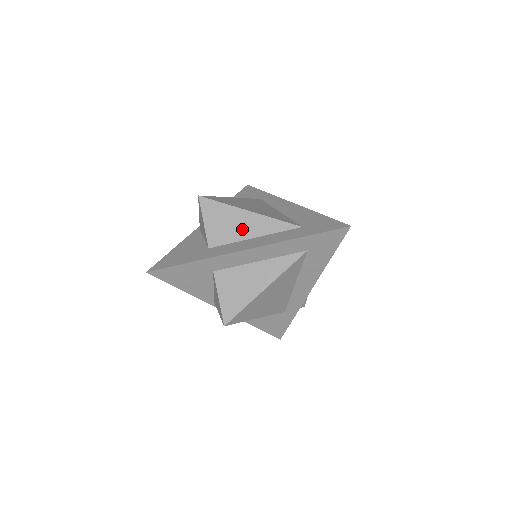
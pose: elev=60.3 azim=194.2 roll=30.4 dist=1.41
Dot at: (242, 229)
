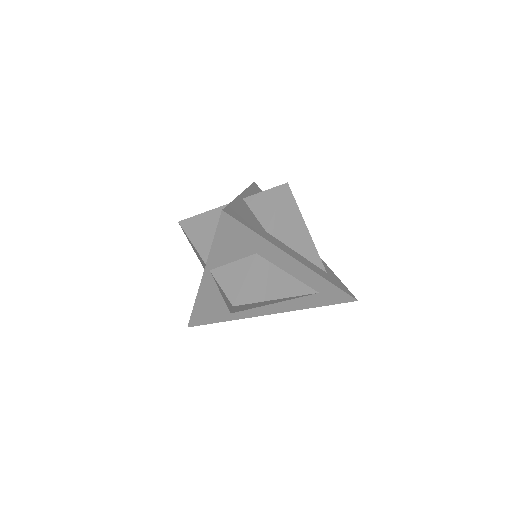
Dot at: (296, 239)
